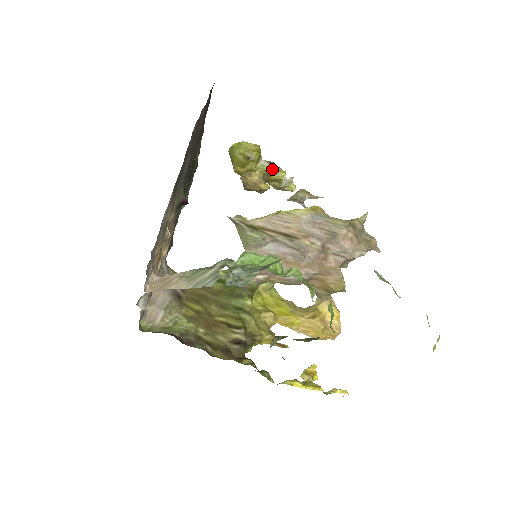
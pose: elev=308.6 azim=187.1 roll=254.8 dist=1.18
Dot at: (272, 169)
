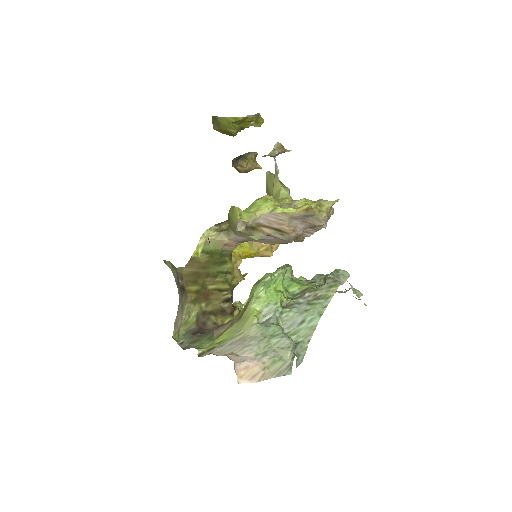
Dot at: occluded
